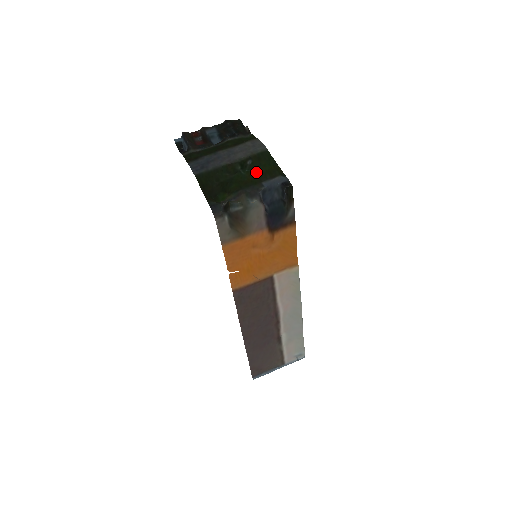
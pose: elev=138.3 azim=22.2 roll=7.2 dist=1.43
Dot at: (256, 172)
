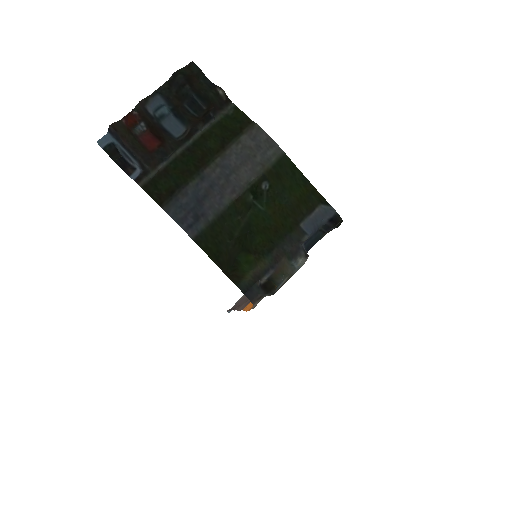
Dot at: (283, 205)
